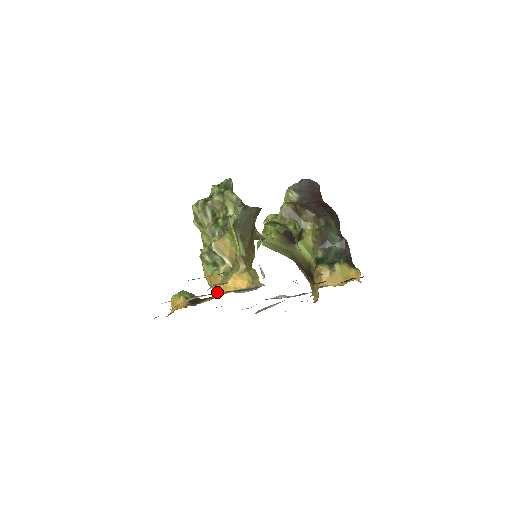
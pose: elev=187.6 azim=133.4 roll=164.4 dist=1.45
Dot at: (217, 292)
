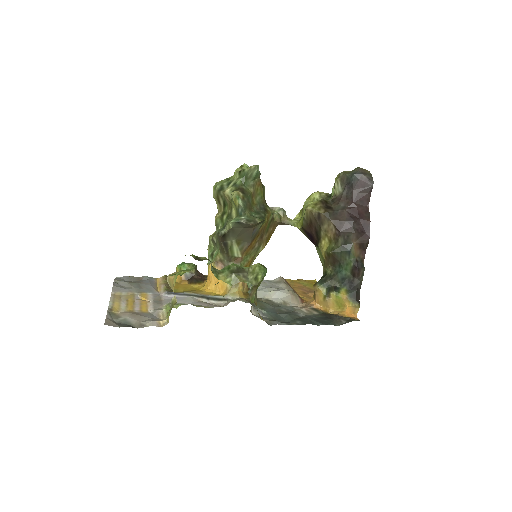
Dot at: (206, 281)
